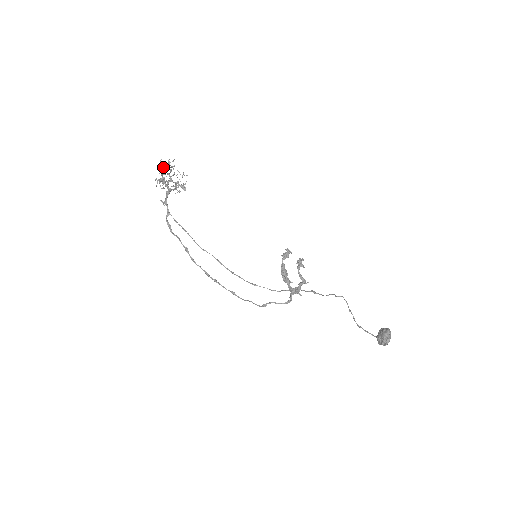
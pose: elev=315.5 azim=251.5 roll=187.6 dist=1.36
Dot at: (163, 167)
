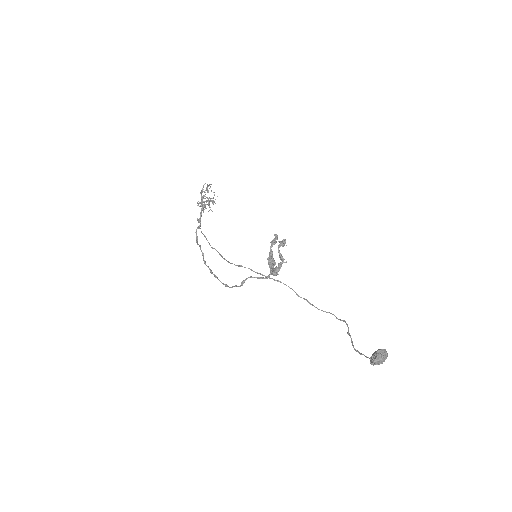
Dot at: occluded
